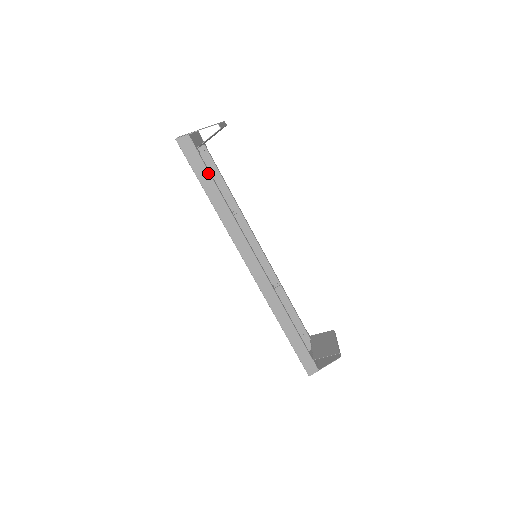
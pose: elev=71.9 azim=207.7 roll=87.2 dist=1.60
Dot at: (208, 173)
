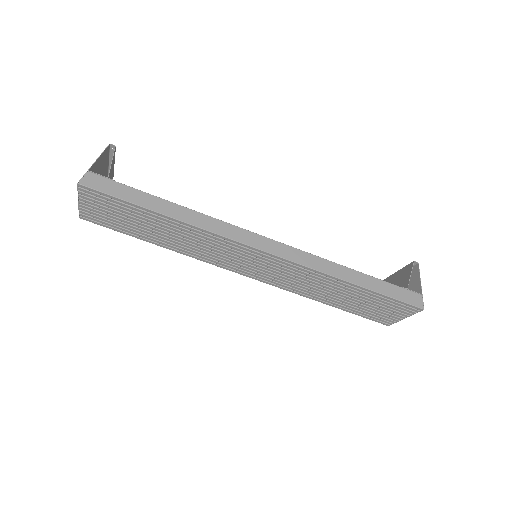
Dot at: (140, 192)
